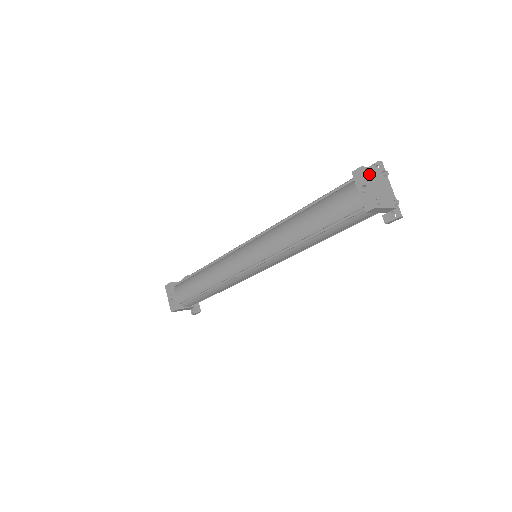
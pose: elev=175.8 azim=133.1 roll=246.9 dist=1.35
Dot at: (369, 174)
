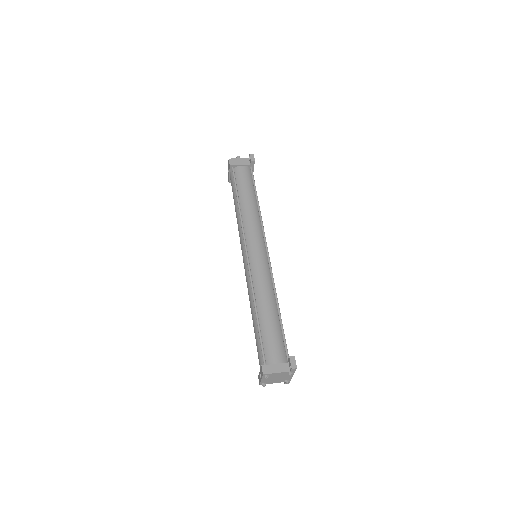
Dot at: (269, 376)
